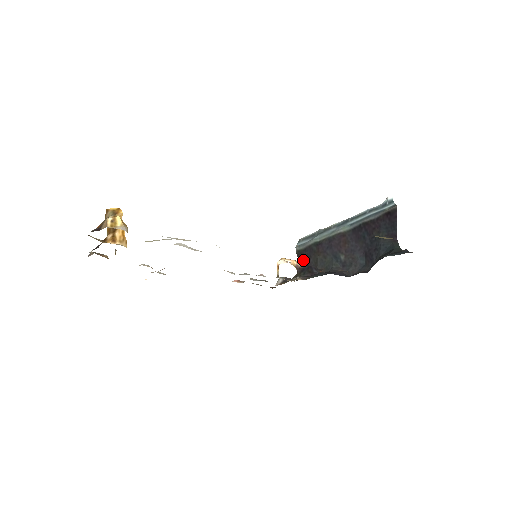
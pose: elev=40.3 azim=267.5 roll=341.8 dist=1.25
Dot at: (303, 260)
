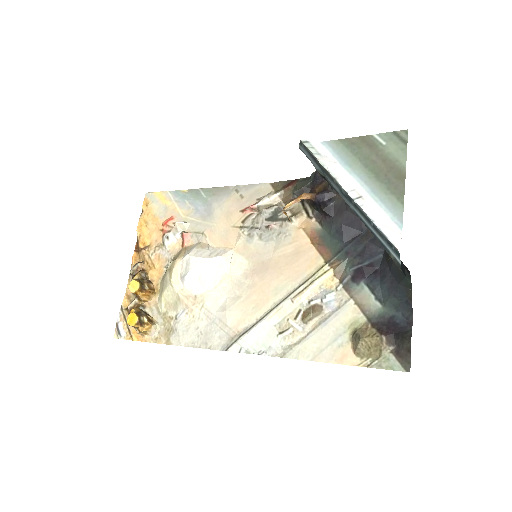
Dot at: occluded
